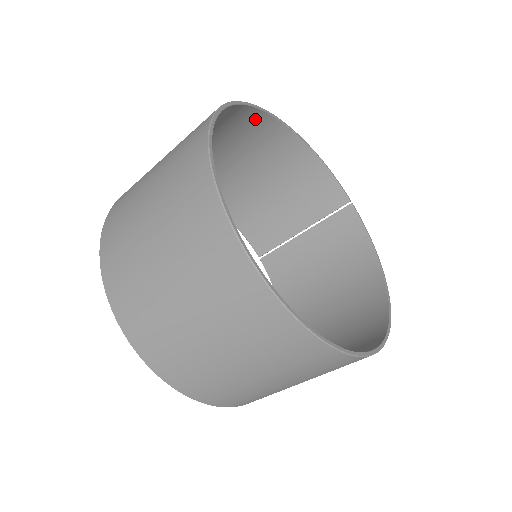
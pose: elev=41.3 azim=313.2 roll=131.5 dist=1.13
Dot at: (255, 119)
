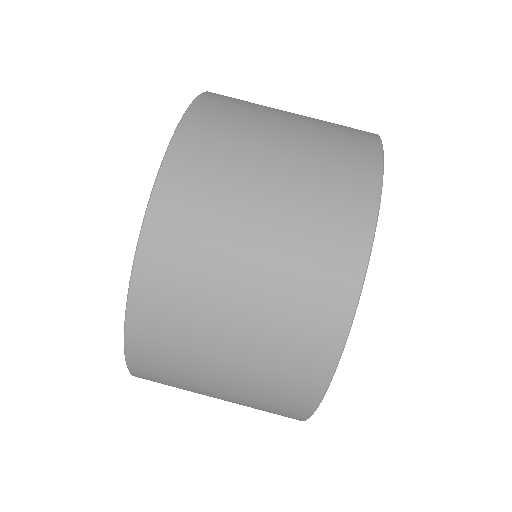
Dot at: occluded
